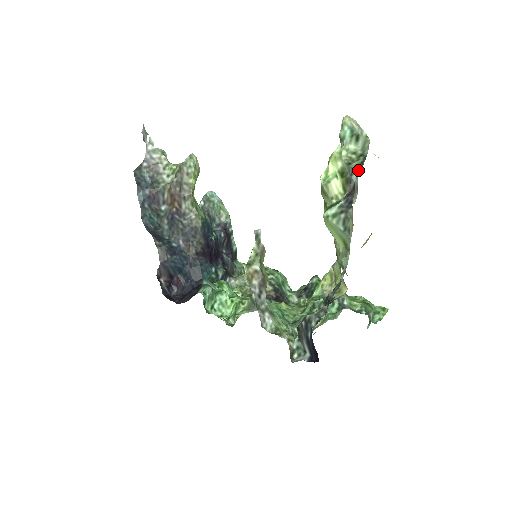
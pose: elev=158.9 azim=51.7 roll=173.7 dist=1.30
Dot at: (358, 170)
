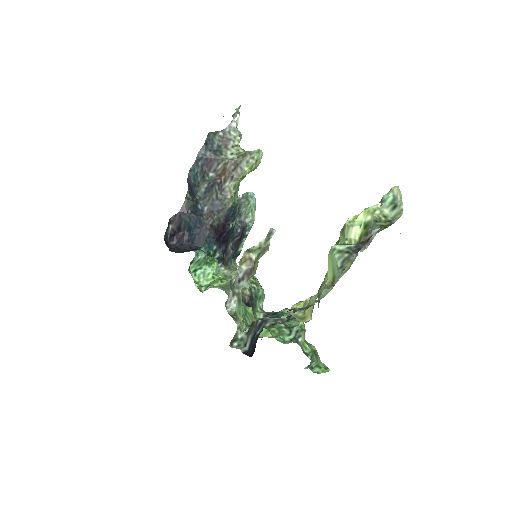
Dot at: (380, 229)
